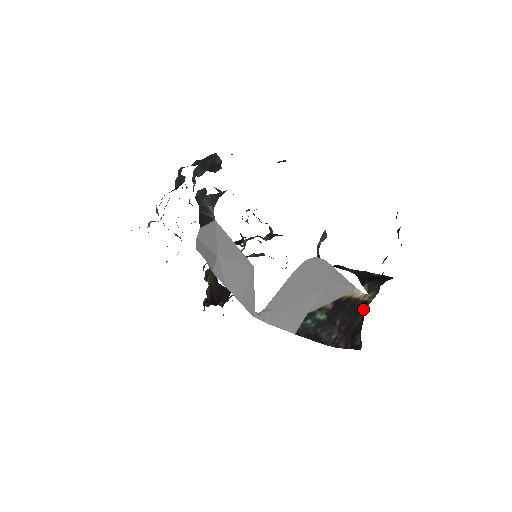
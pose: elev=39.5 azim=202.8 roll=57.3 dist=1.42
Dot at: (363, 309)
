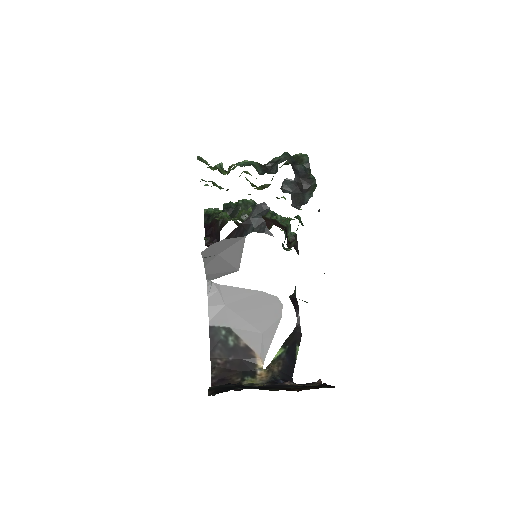
Dot at: (247, 377)
